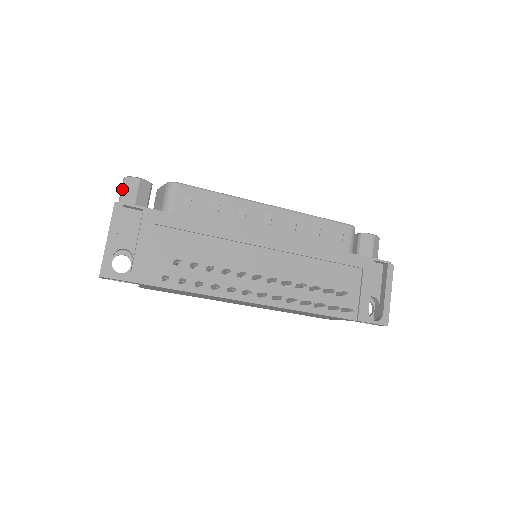
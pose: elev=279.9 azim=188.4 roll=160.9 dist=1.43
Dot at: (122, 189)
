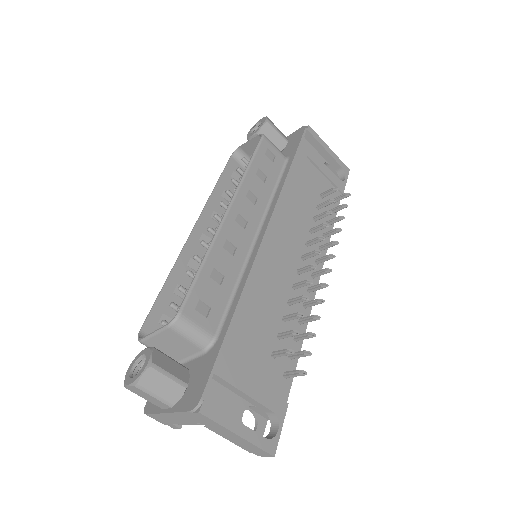
Dot at: (152, 394)
